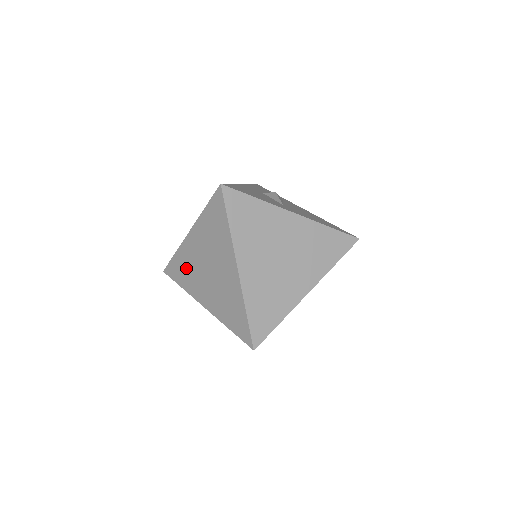
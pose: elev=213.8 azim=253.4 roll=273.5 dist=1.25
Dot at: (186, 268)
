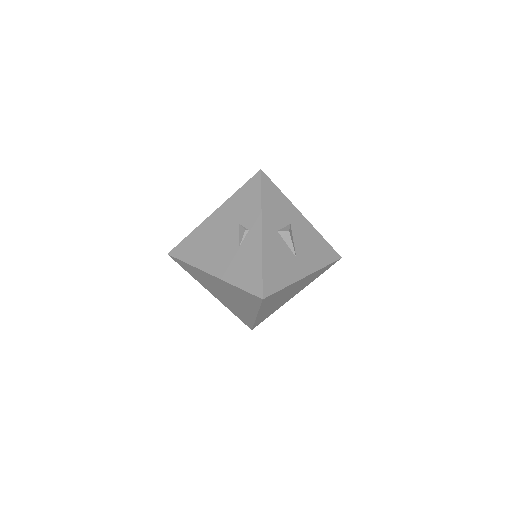
Dot at: (199, 276)
